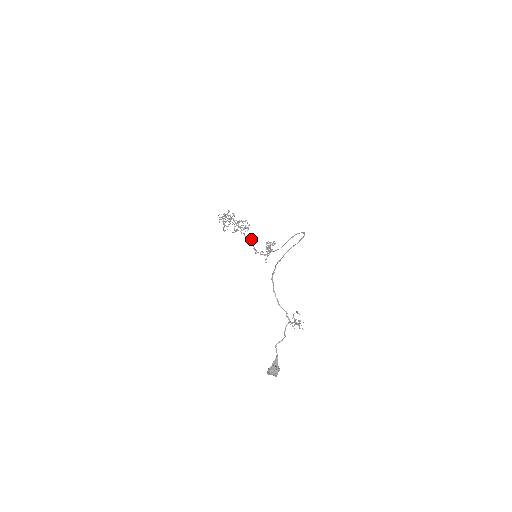
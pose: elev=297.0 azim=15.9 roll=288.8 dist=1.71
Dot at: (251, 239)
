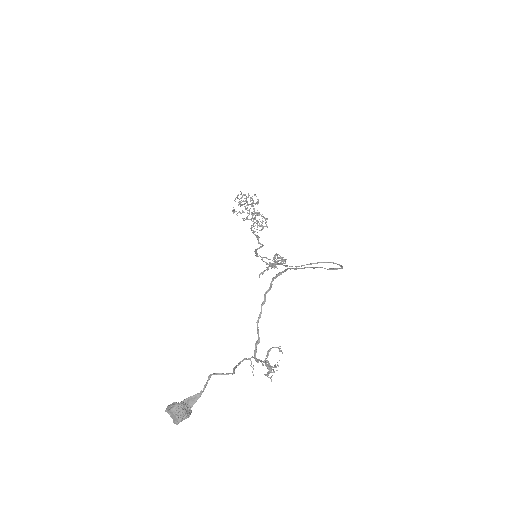
Dot at: (258, 241)
